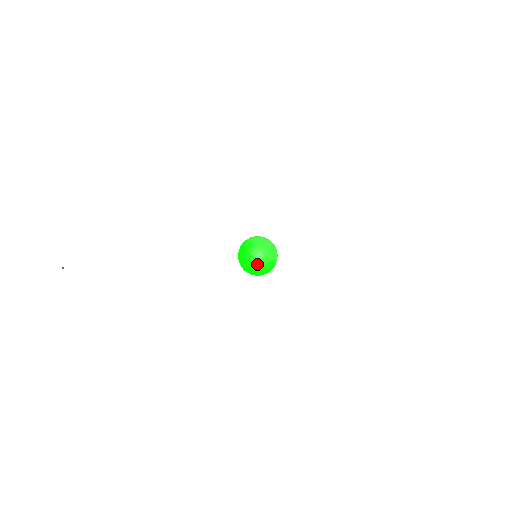
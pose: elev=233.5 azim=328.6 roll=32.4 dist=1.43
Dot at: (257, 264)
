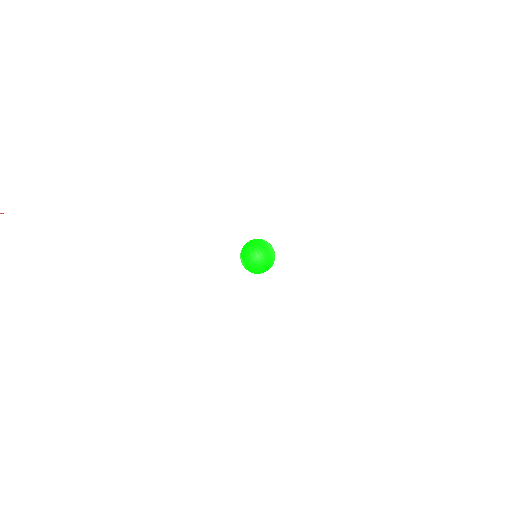
Dot at: (266, 254)
